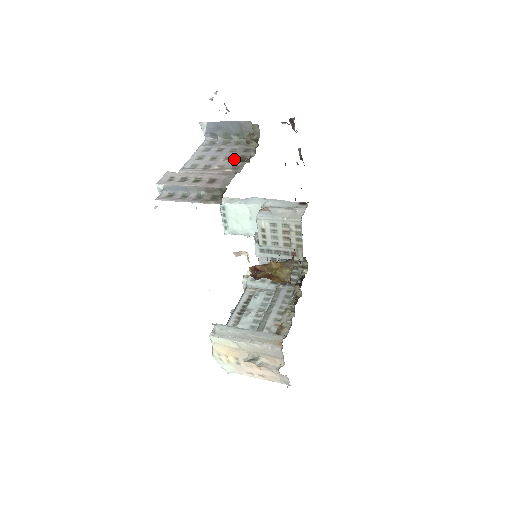
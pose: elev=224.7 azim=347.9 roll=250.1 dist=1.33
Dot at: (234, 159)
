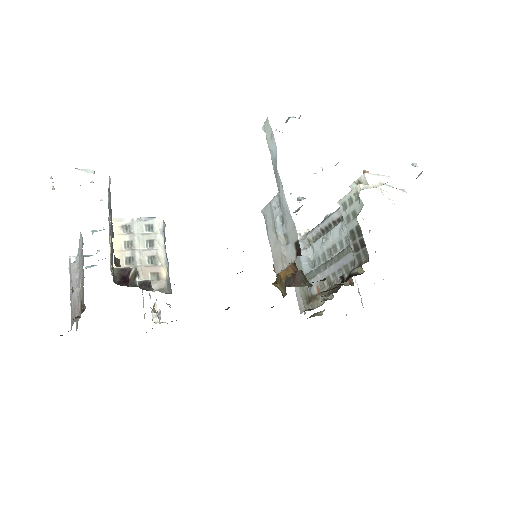
Dot at: (80, 297)
